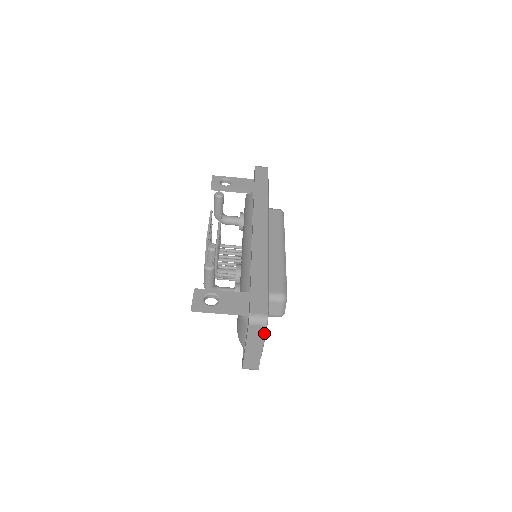
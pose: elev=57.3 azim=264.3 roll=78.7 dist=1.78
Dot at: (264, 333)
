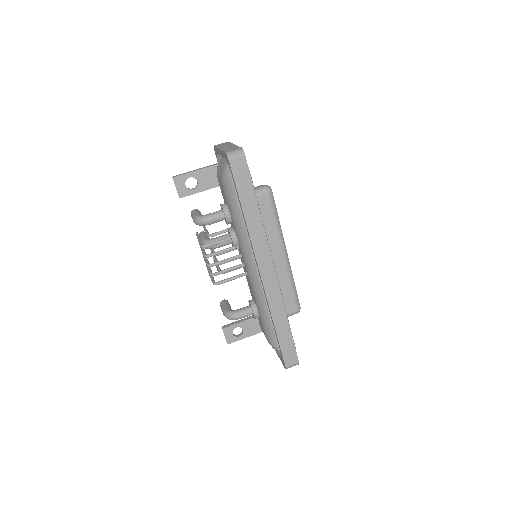
Dot at: occluded
